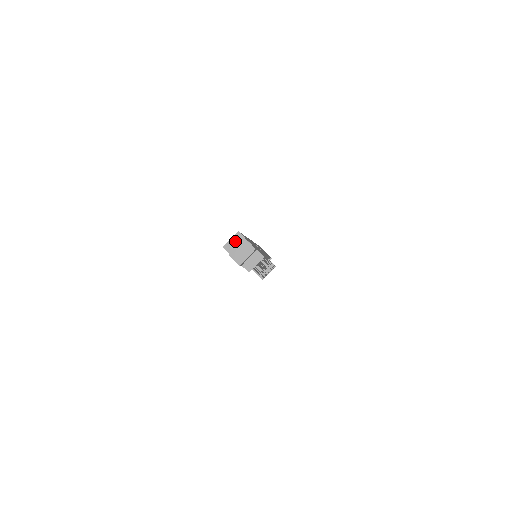
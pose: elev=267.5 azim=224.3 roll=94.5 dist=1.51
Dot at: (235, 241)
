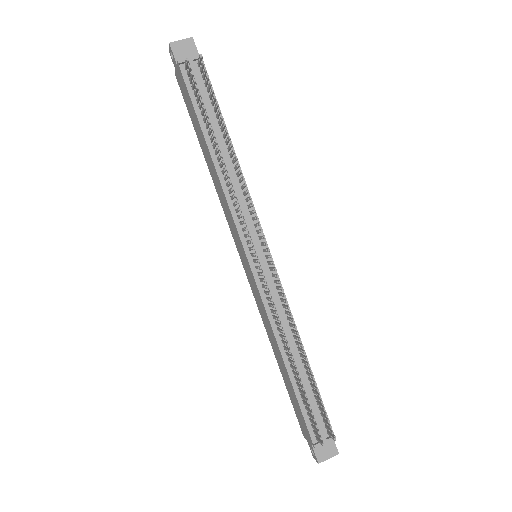
Dot at: occluded
